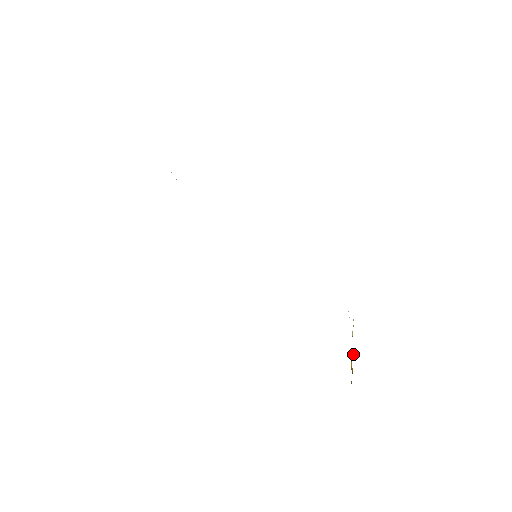
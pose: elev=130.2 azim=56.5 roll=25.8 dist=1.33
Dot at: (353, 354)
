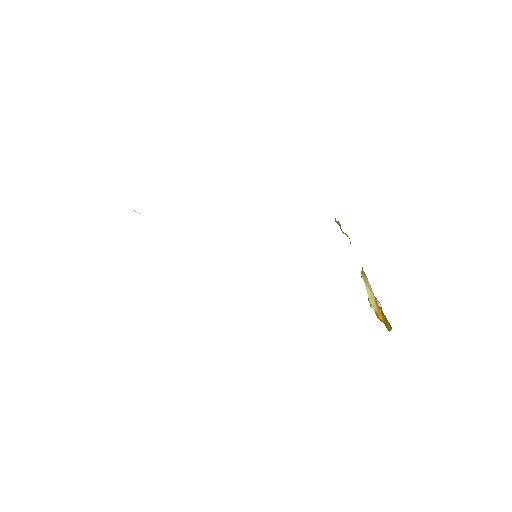
Dot at: (380, 304)
